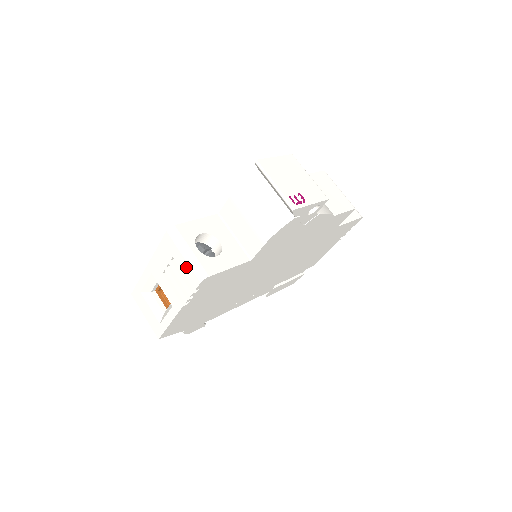
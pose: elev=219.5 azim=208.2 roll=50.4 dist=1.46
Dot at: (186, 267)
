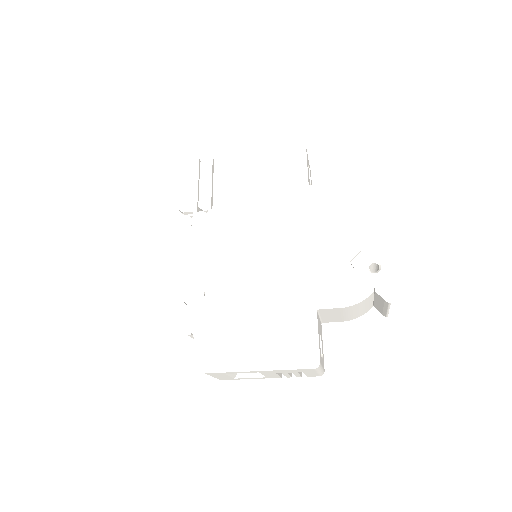
Dot at: (313, 374)
